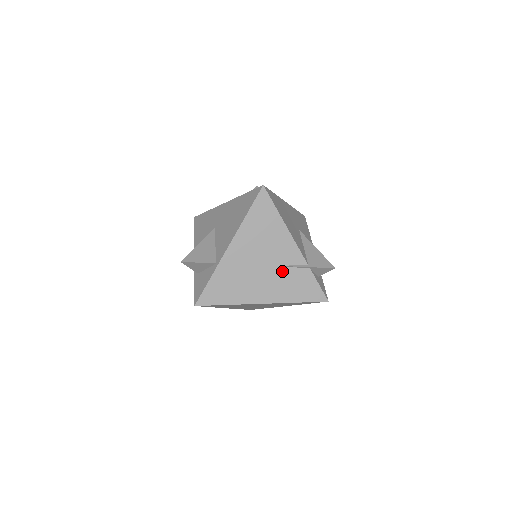
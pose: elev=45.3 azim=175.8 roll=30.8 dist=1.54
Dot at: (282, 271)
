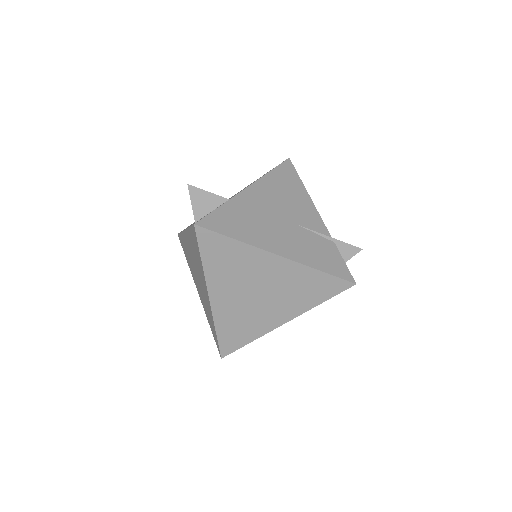
Dot at: (304, 232)
